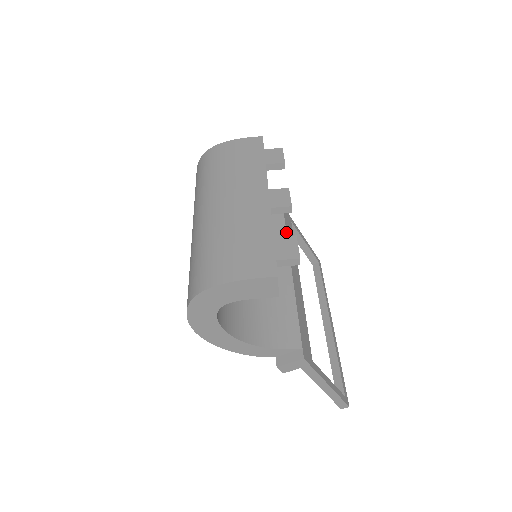
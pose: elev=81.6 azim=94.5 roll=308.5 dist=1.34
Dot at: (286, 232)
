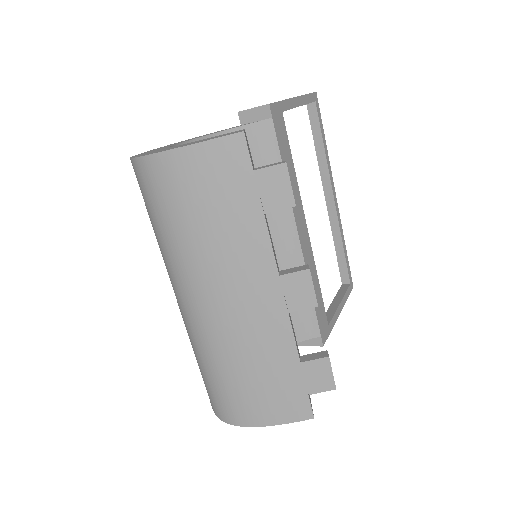
Dot at: occluded
